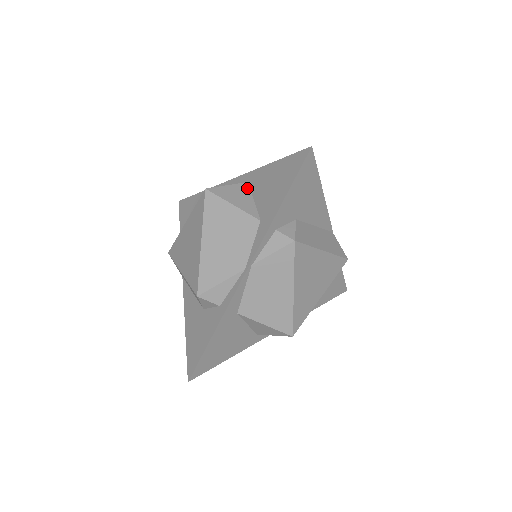
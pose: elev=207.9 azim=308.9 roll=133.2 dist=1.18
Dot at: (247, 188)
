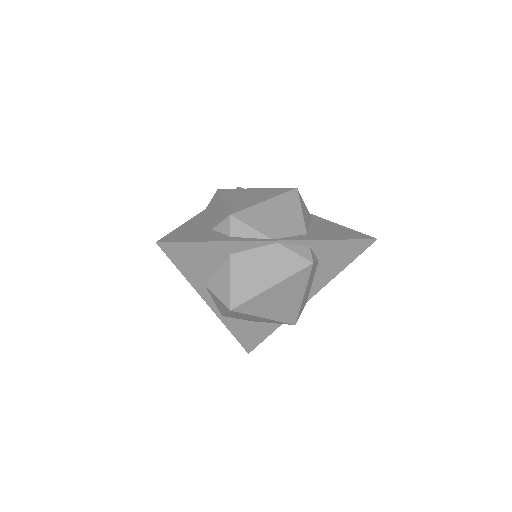
Dot at: (311, 218)
